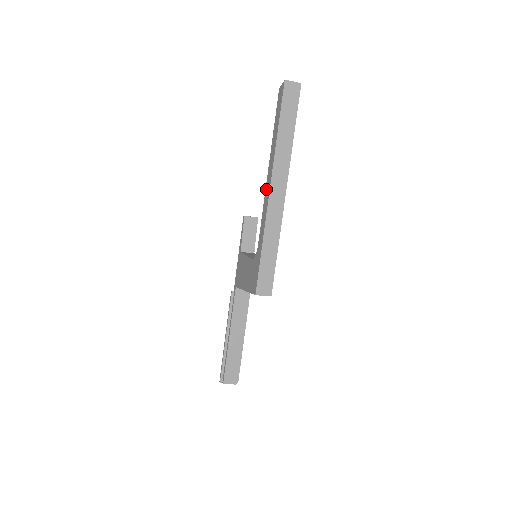
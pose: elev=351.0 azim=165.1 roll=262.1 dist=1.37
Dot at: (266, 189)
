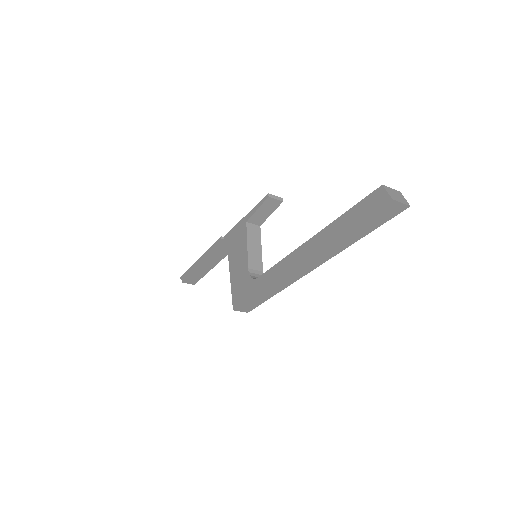
Dot at: (295, 253)
